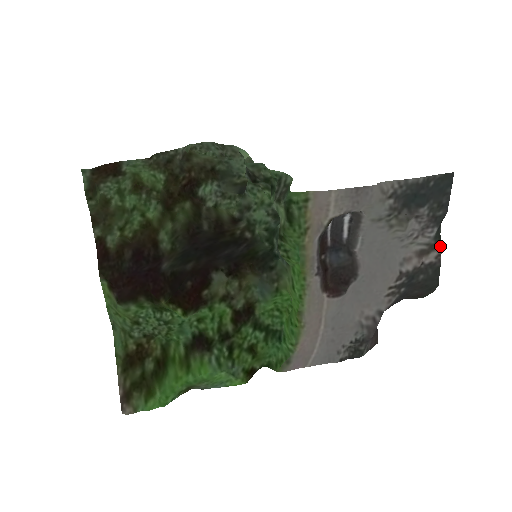
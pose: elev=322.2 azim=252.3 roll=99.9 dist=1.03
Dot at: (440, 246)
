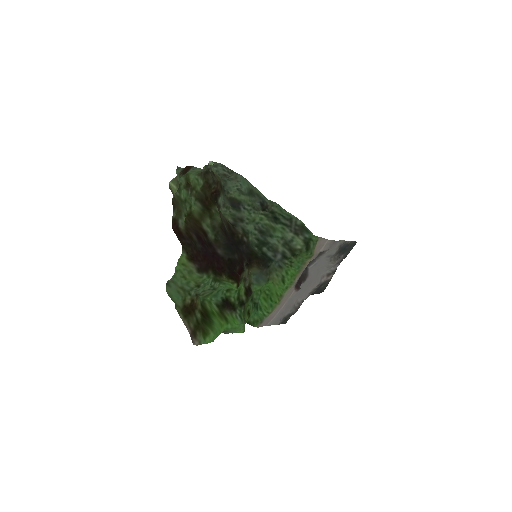
Dot at: occluded
